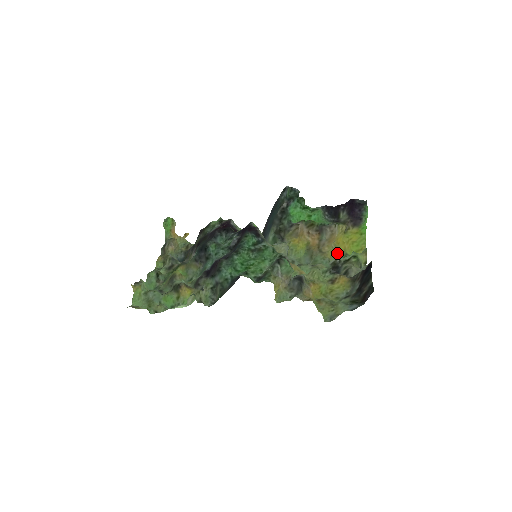
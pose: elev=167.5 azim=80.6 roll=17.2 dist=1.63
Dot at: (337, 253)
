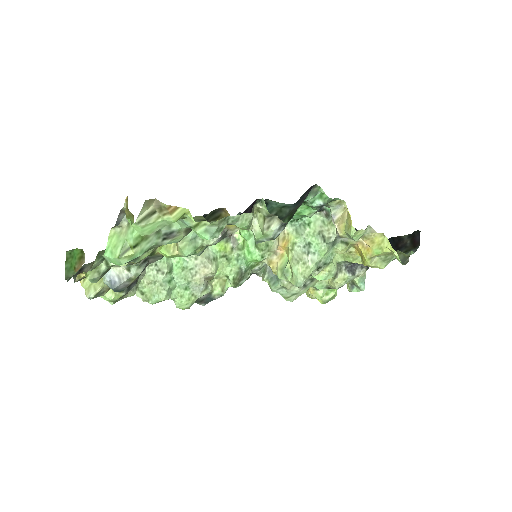
Dot at: (310, 297)
